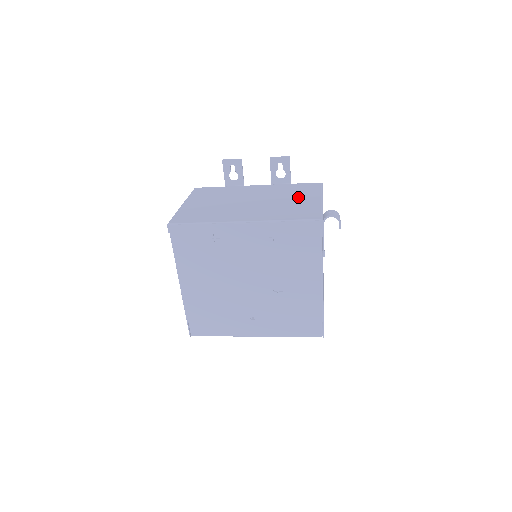
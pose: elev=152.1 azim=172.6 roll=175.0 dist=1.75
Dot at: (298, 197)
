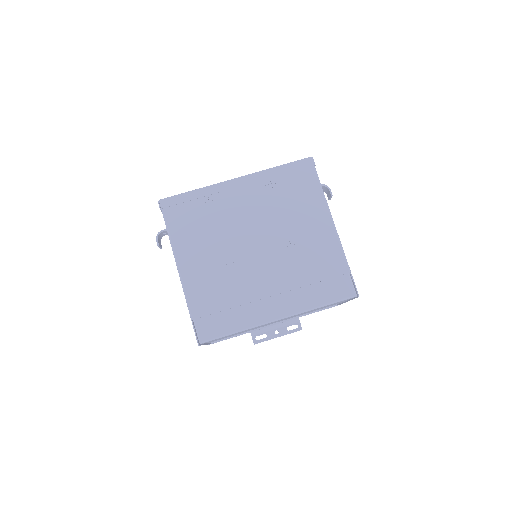
Dot at: occluded
